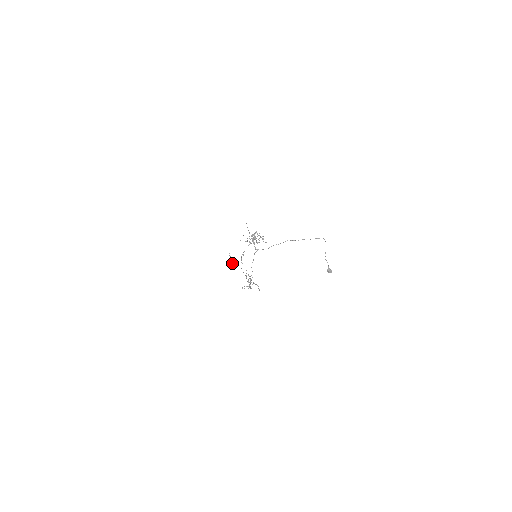
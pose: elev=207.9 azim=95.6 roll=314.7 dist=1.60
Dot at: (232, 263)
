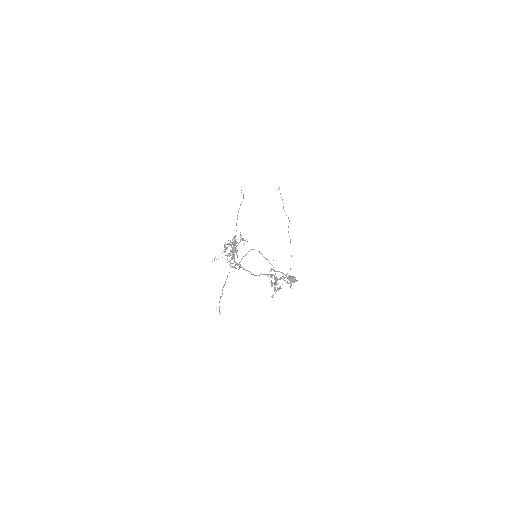
Dot at: occluded
